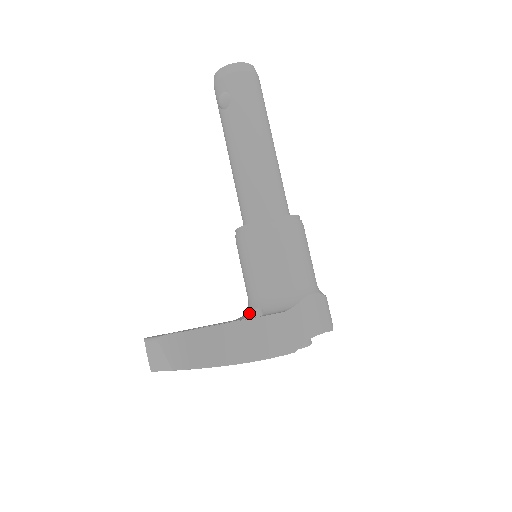
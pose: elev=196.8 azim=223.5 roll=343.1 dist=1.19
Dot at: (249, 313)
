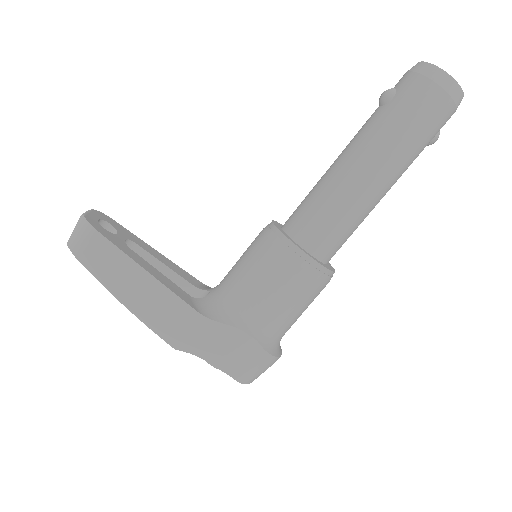
Dot at: (205, 289)
